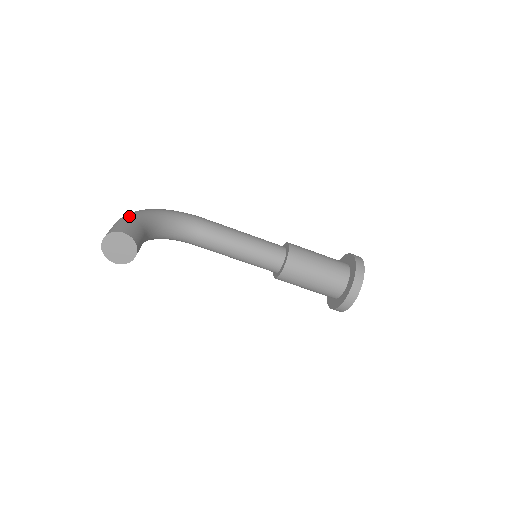
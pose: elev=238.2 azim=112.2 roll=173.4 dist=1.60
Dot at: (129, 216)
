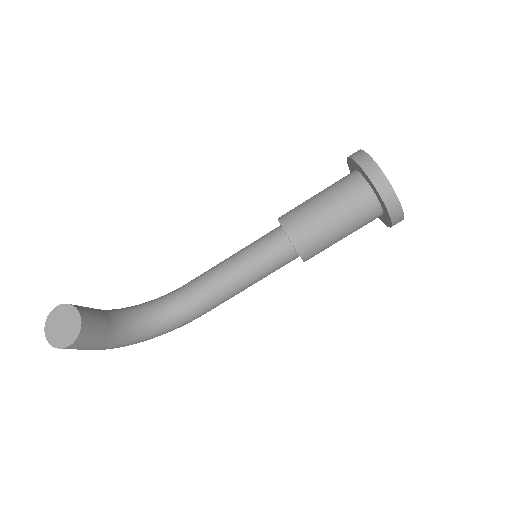
Dot at: occluded
